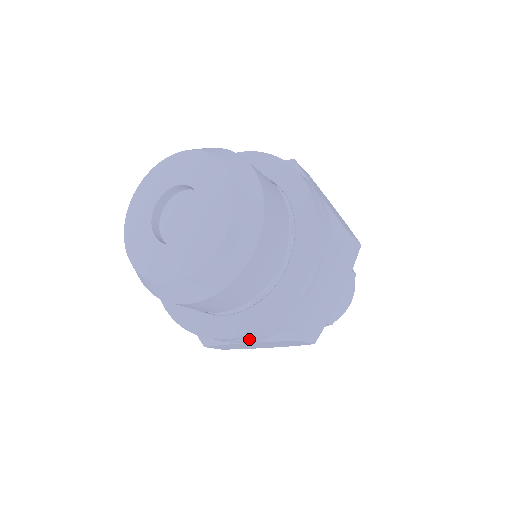
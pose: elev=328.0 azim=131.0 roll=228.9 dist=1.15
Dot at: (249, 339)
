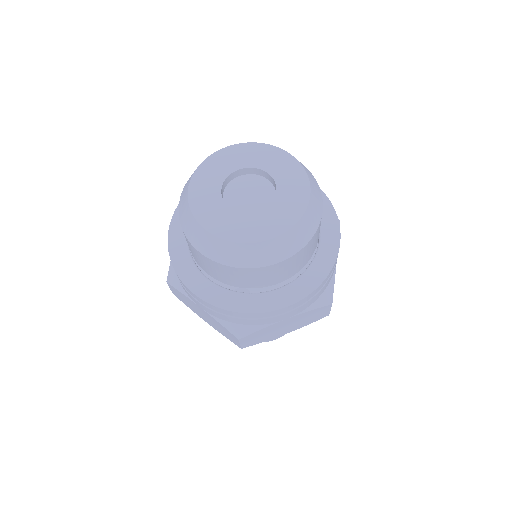
Dot at: (299, 308)
